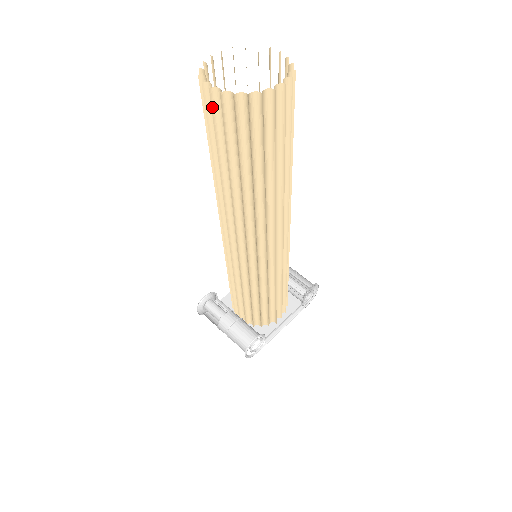
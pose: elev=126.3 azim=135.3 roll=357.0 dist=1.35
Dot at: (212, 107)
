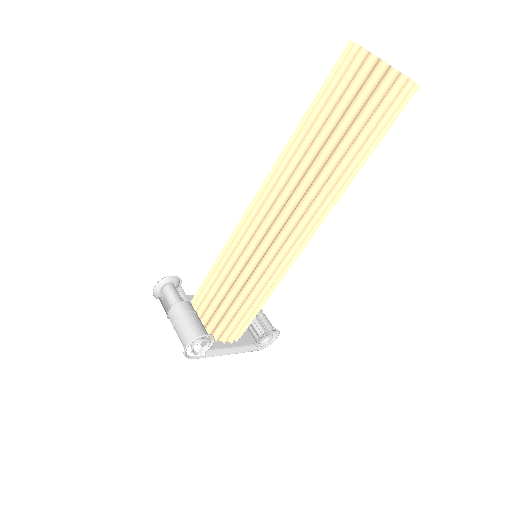
Dot at: (350, 64)
